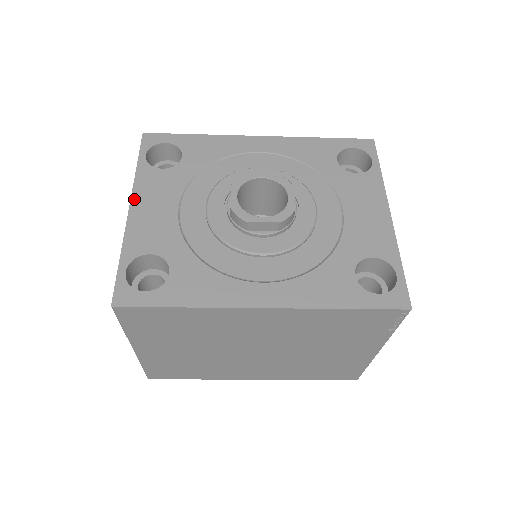
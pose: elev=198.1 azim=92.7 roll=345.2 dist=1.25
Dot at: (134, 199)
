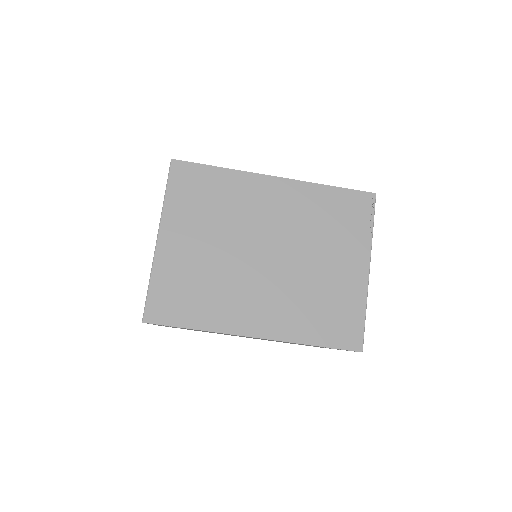
Dot at: occluded
